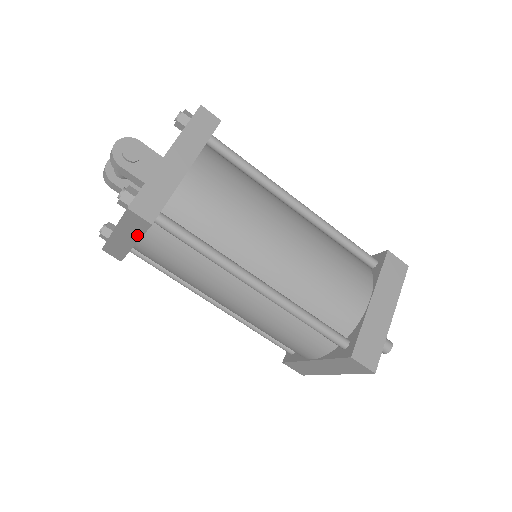
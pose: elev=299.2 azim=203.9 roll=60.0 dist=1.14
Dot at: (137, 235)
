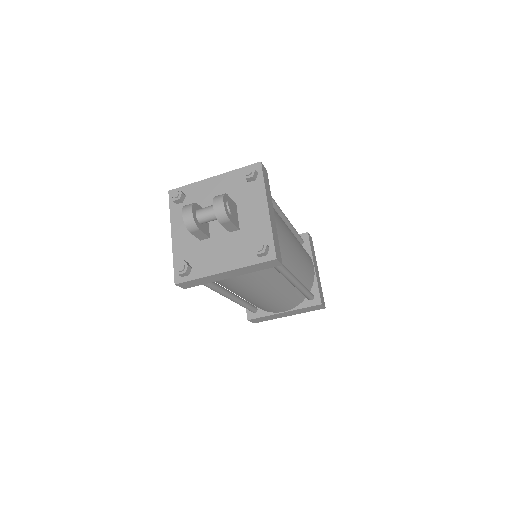
Dot at: (251, 271)
